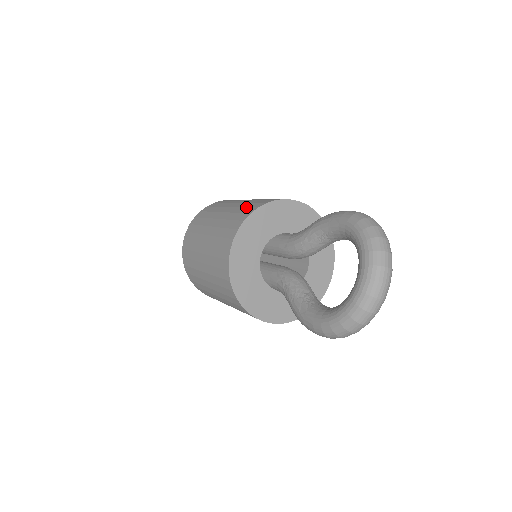
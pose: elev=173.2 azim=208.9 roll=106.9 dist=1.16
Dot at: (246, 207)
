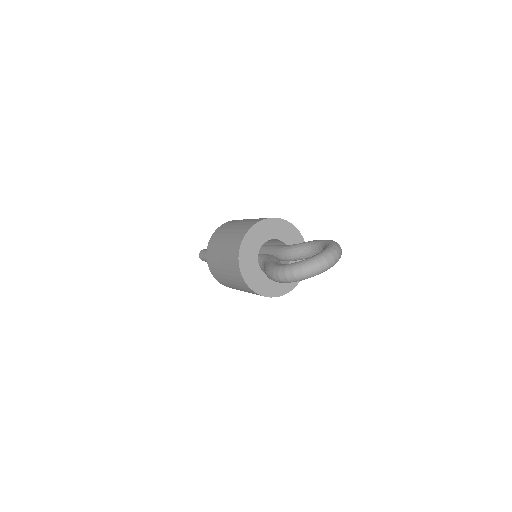
Dot at: occluded
